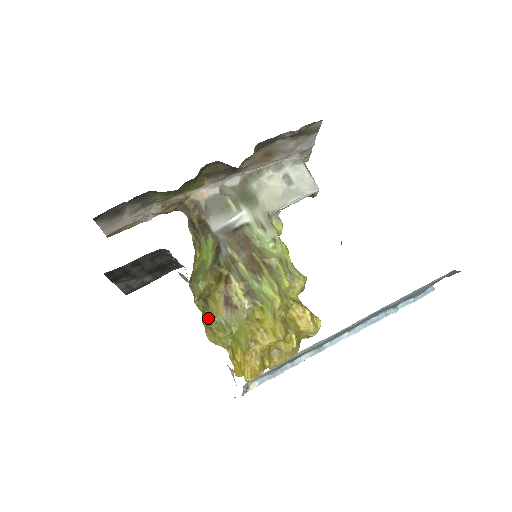
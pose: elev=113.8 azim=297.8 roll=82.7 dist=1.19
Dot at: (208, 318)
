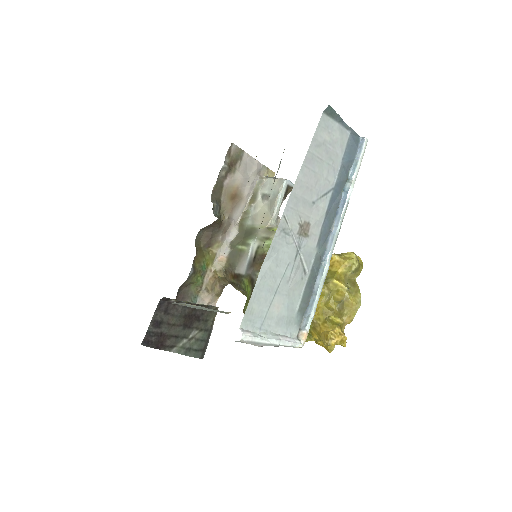
Dot at: occluded
